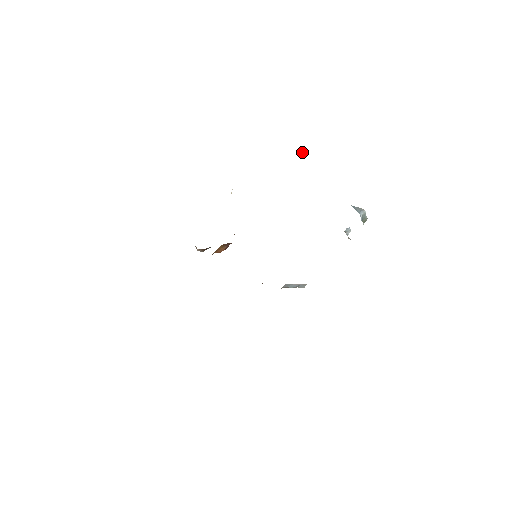
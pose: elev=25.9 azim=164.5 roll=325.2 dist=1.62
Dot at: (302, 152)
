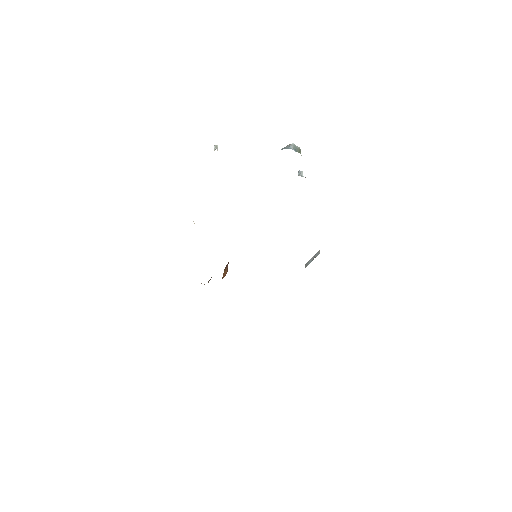
Dot at: (214, 148)
